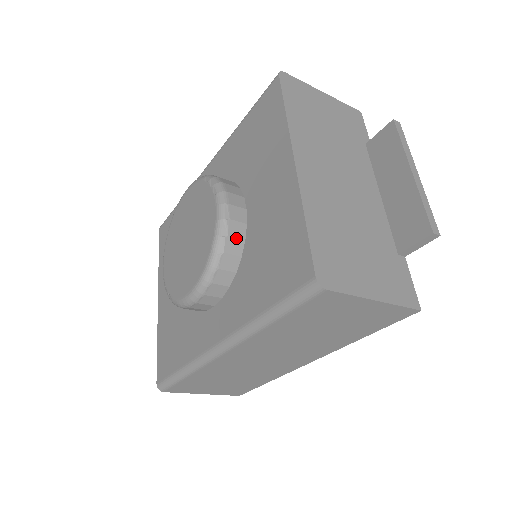
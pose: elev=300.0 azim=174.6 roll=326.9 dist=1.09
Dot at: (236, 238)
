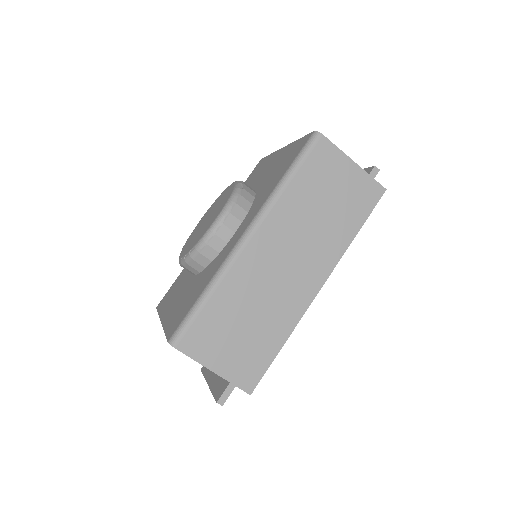
Dot at: (250, 189)
